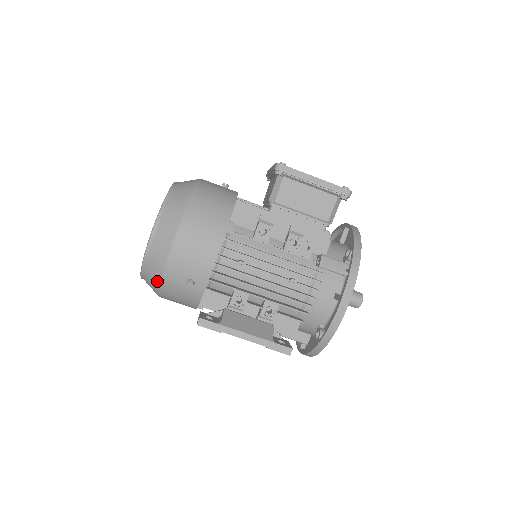
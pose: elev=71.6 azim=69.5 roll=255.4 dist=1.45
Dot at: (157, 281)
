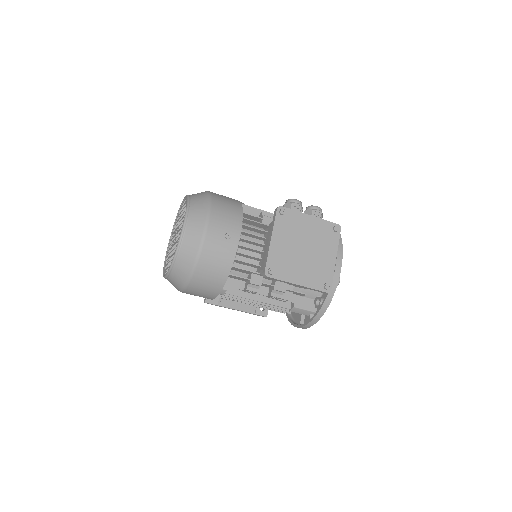
Dot at: occluded
